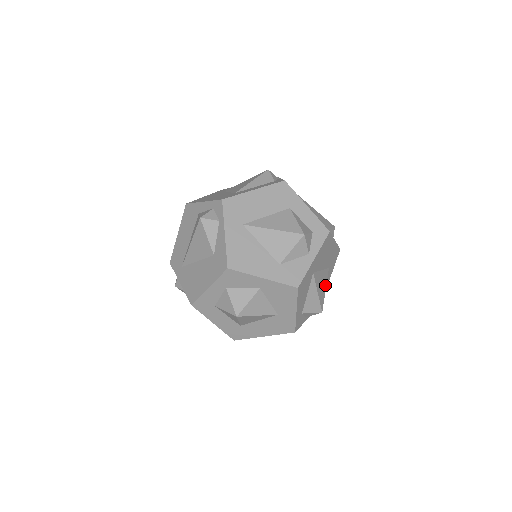
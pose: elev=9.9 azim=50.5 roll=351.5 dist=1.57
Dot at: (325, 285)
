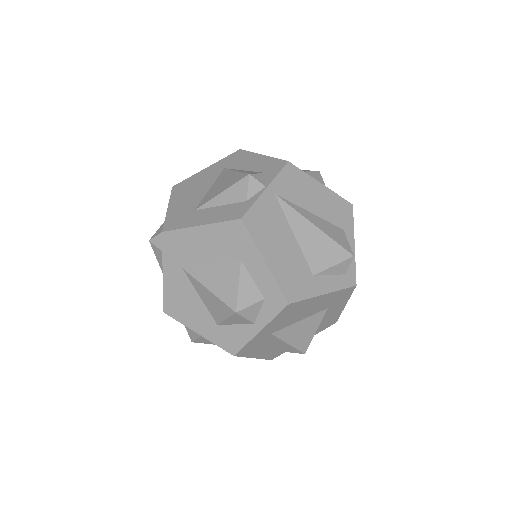
Dot at: (315, 327)
